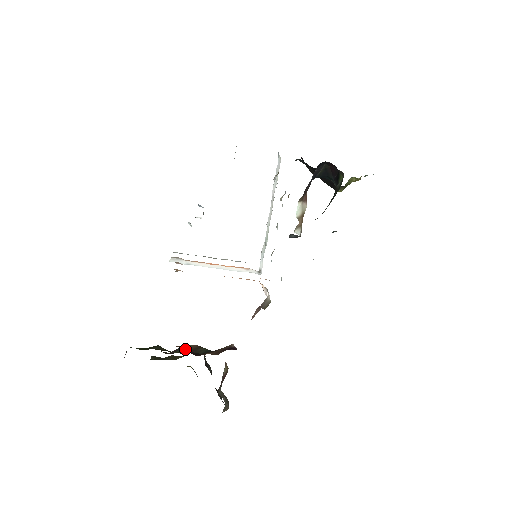
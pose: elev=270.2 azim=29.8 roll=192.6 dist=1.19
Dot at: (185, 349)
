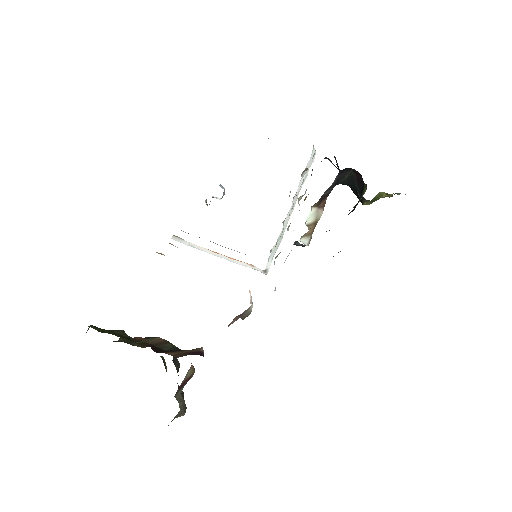
Dot at: (149, 341)
